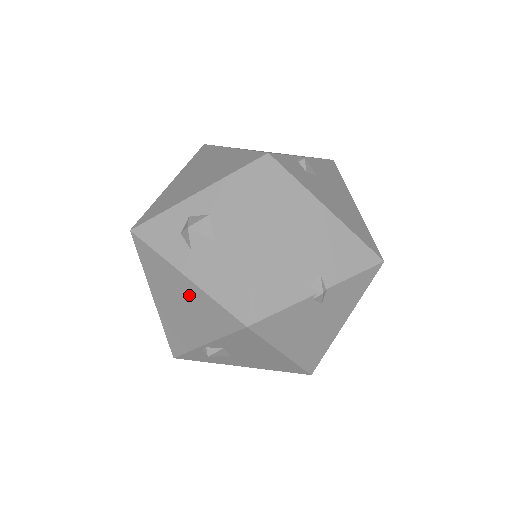
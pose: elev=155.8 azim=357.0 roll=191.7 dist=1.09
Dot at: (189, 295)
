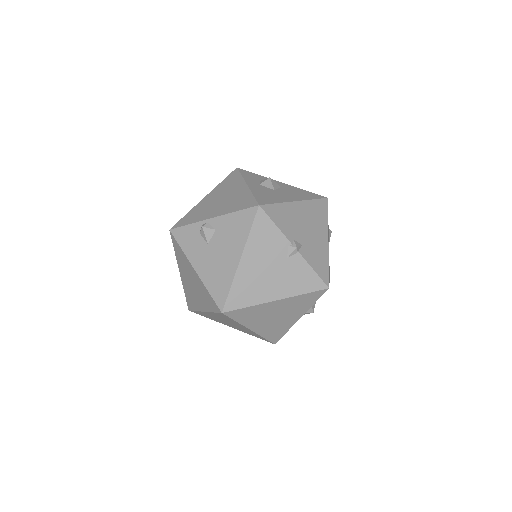
Dot at: (237, 193)
